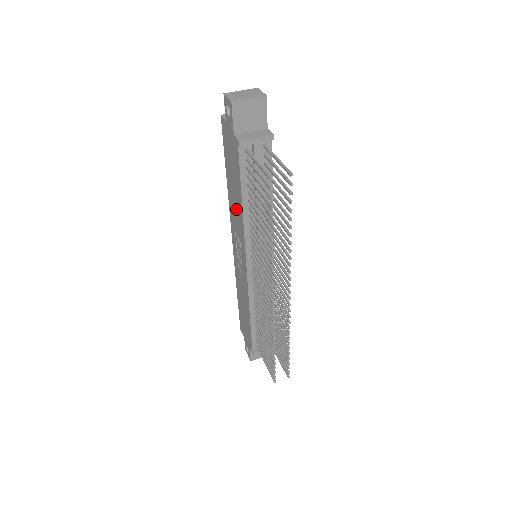
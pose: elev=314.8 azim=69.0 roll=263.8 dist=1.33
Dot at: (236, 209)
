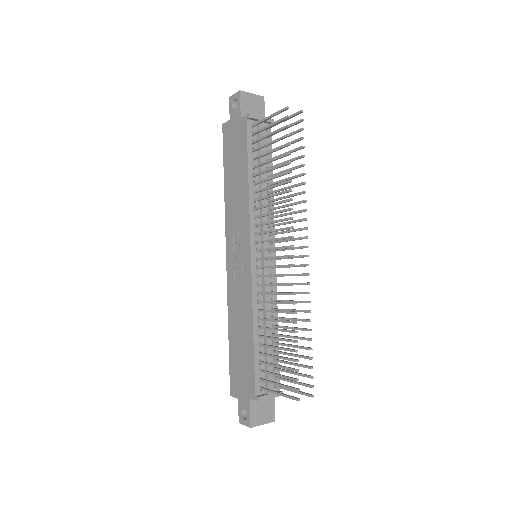
Dot at: (237, 198)
